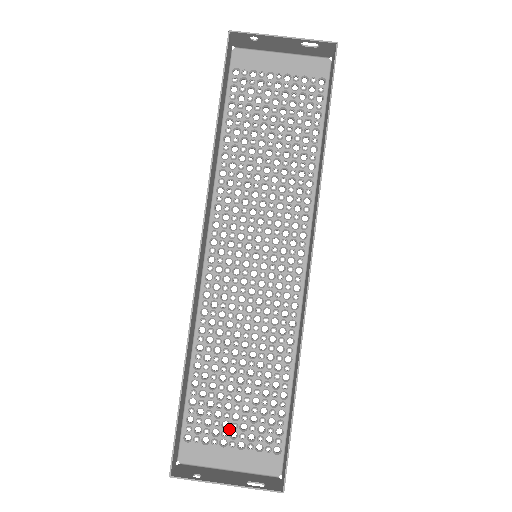
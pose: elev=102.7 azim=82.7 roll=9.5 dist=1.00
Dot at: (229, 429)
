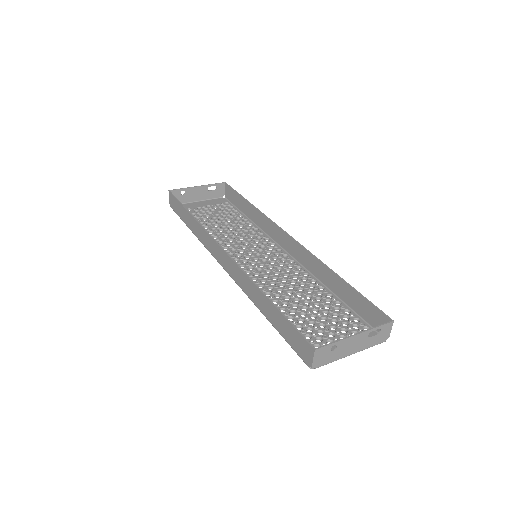
Dot at: (325, 333)
